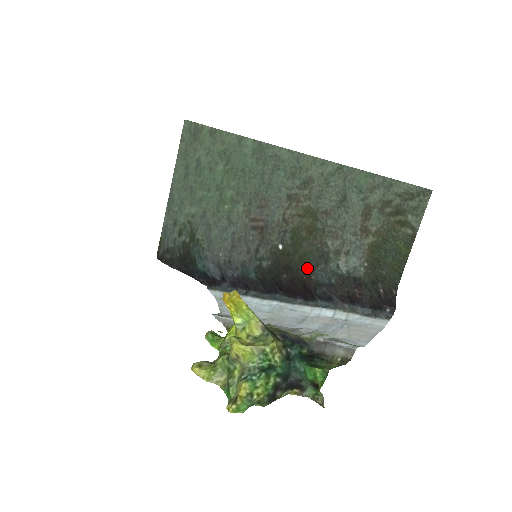
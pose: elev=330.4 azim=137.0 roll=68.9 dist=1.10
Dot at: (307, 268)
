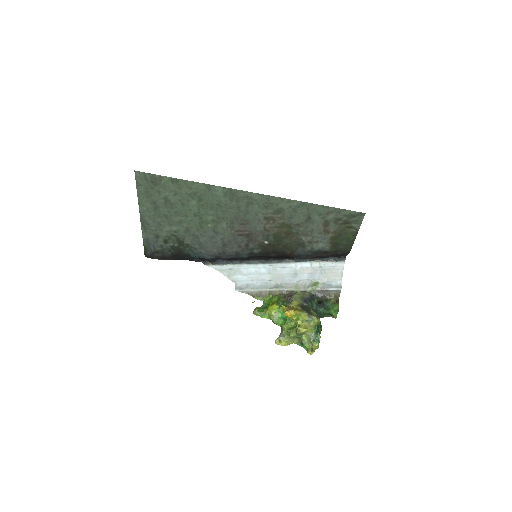
Dot at: (290, 251)
